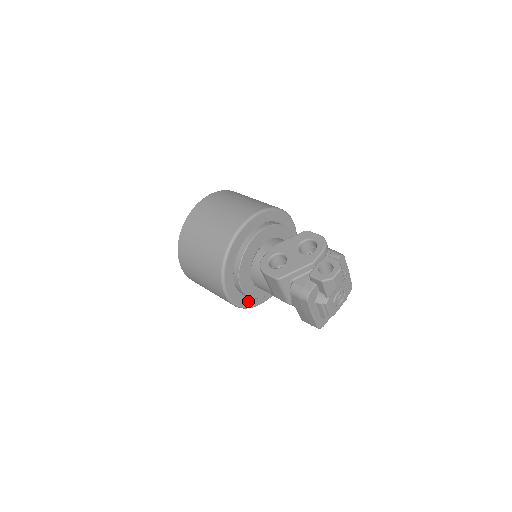
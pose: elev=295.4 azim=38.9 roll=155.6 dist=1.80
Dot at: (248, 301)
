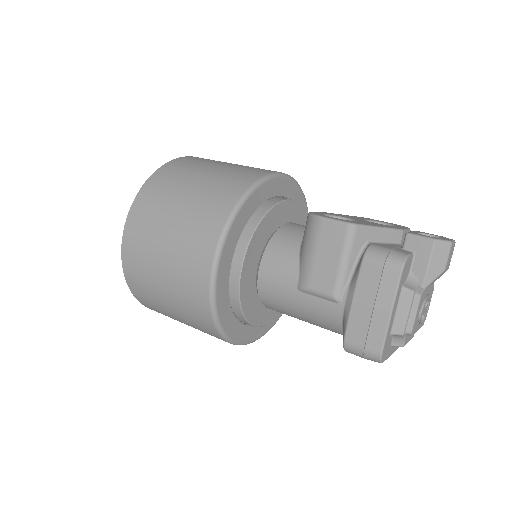
Dot at: (226, 313)
